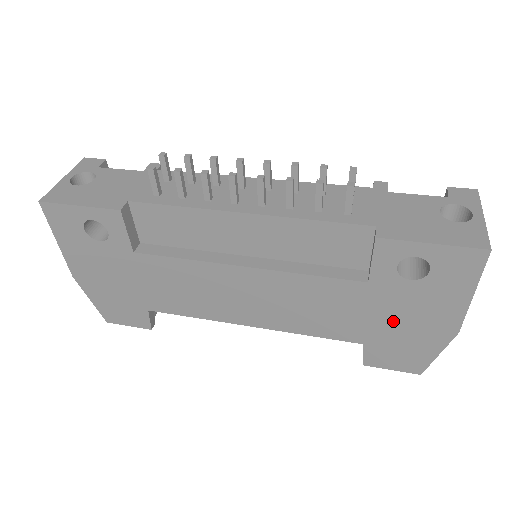
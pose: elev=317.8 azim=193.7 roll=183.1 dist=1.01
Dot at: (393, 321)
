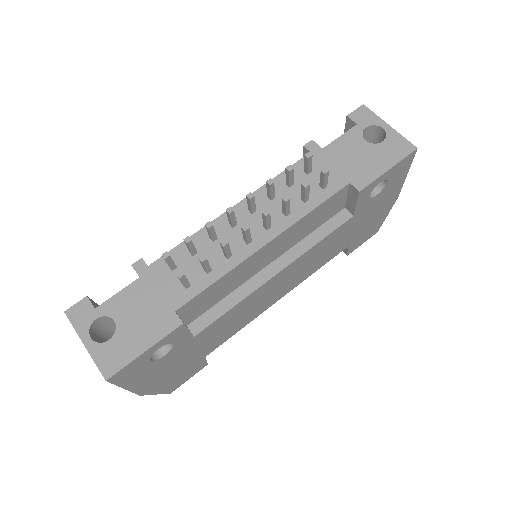
Dot at: (365, 222)
